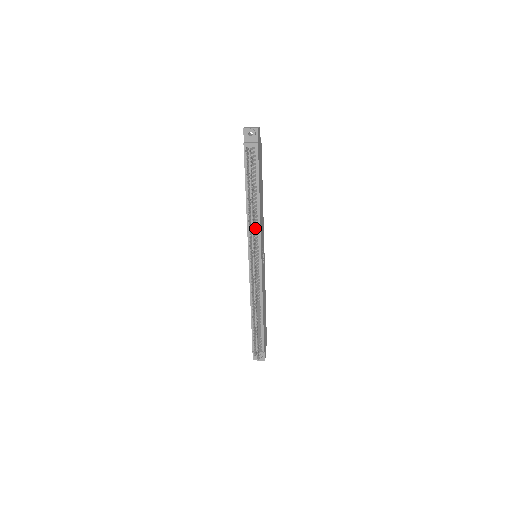
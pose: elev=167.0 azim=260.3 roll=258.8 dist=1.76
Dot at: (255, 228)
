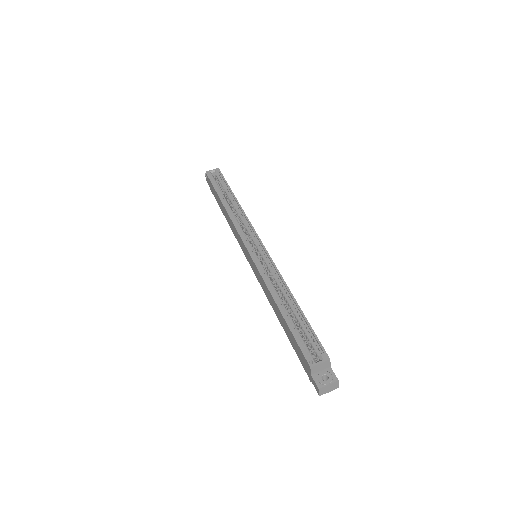
Dot at: occluded
